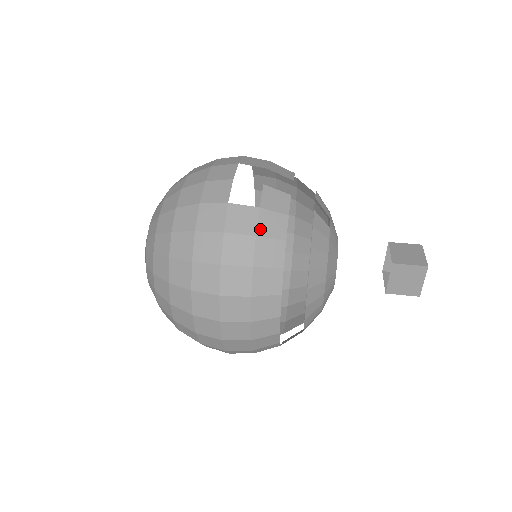
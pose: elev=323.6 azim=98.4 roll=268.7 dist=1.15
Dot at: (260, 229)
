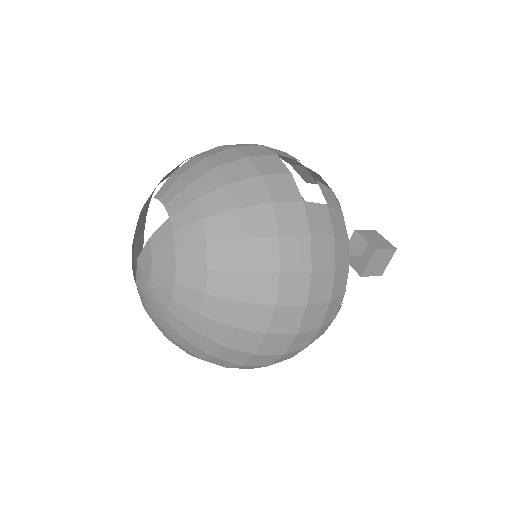
Dot at: (334, 228)
